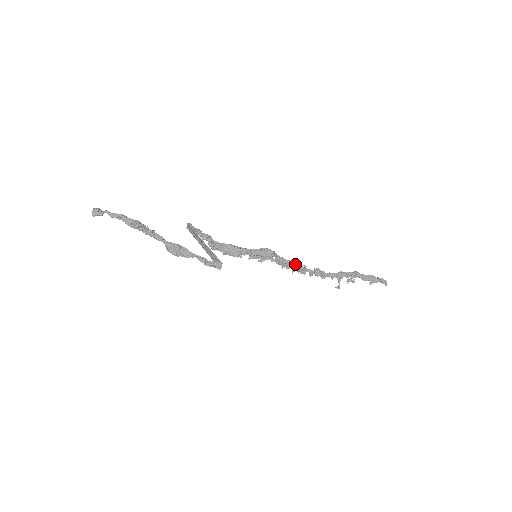
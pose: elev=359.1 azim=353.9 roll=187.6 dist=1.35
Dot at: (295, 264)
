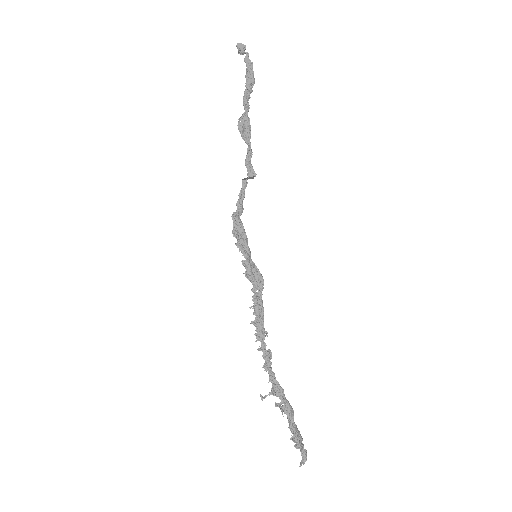
Dot at: occluded
